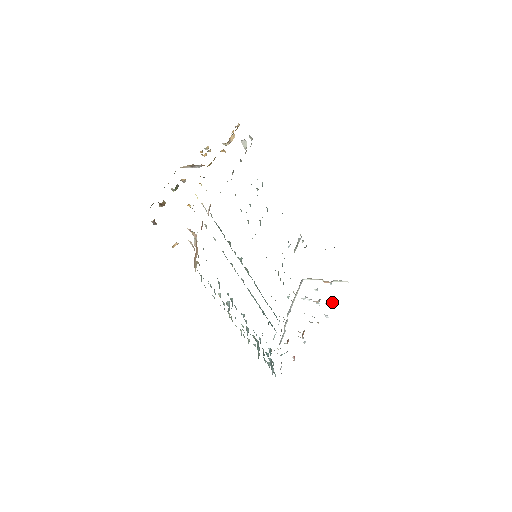
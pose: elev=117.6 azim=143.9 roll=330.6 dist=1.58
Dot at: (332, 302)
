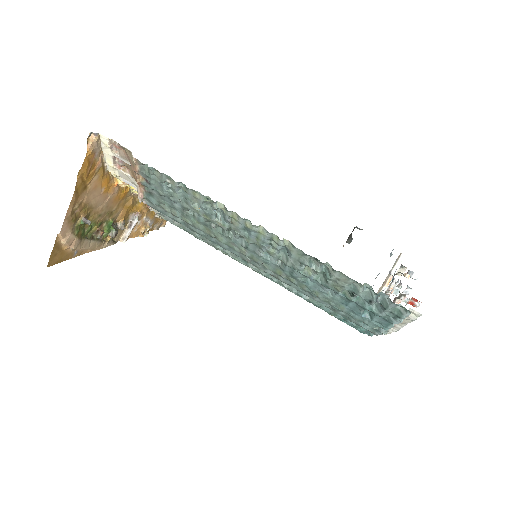
Dot at: (405, 267)
